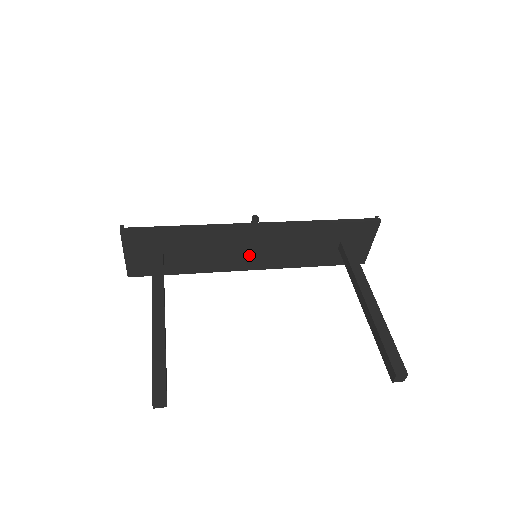
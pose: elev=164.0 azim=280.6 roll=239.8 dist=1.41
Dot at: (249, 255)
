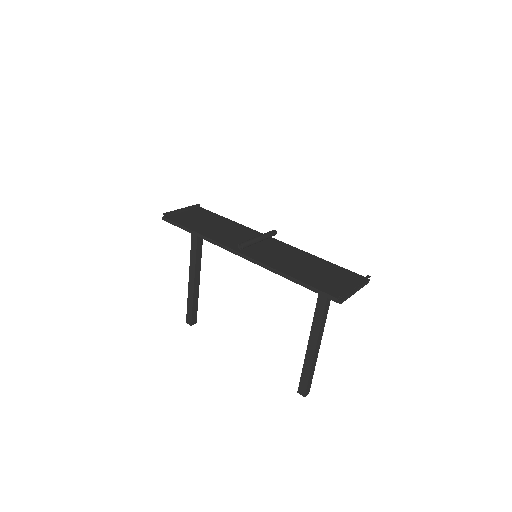
Dot at: occluded
